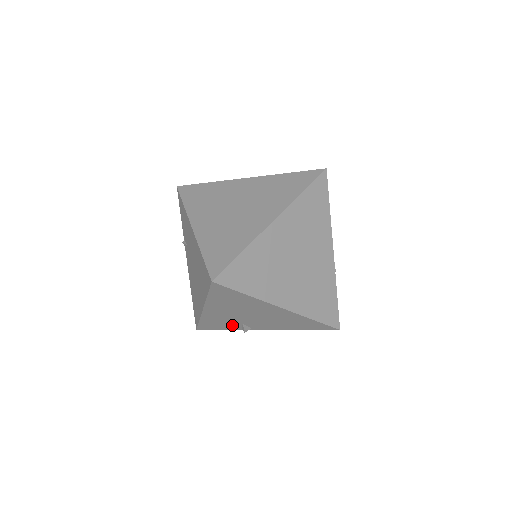
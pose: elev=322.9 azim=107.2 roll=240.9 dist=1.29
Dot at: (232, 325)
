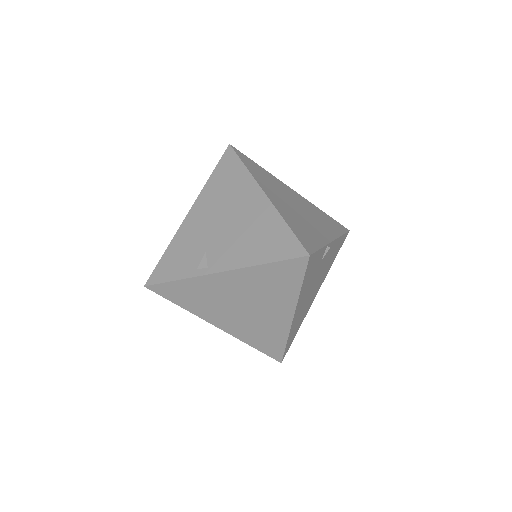
Dot at: (192, 260)
